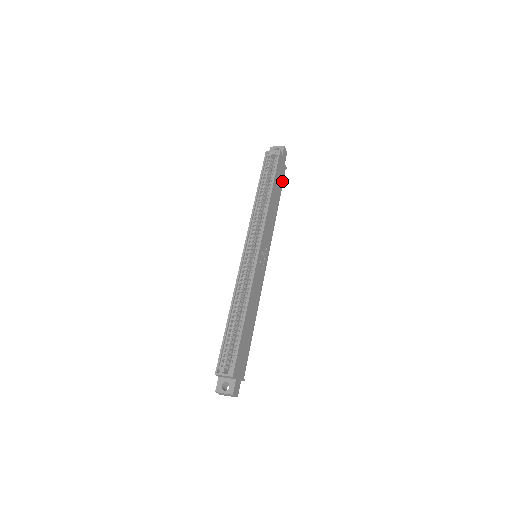
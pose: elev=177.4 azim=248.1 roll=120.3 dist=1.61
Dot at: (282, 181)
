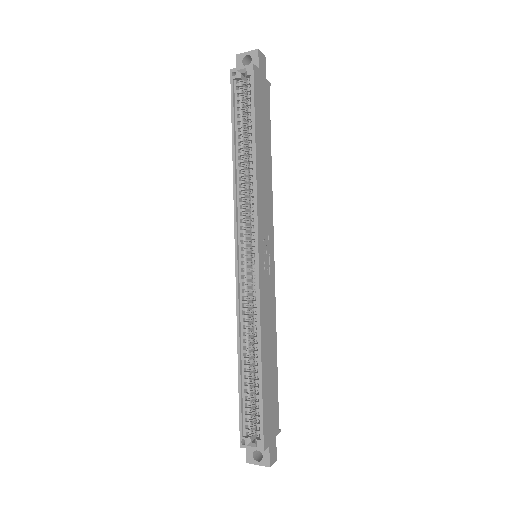
Dot at: (268, 112)
